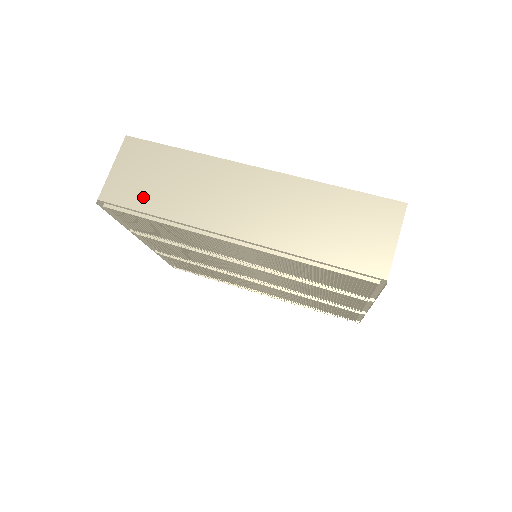
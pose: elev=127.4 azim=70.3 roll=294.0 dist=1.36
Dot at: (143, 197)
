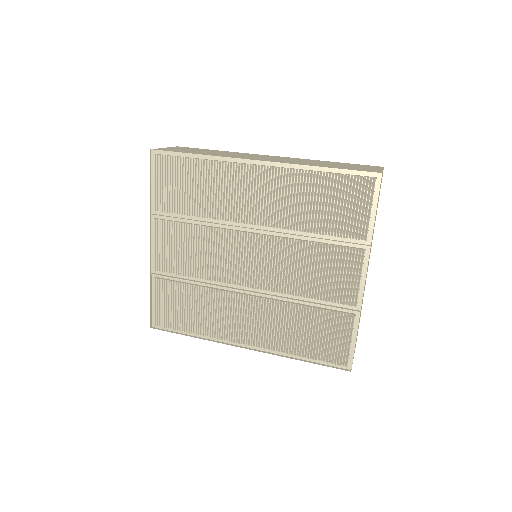
Dot at: occluded
